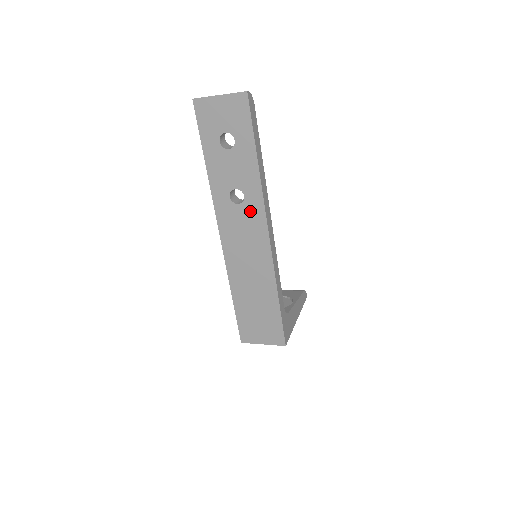
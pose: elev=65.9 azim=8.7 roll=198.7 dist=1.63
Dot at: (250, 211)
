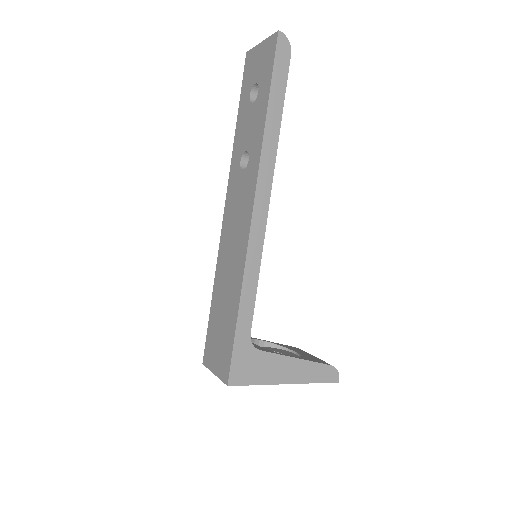
Dot at: (248, 179)
